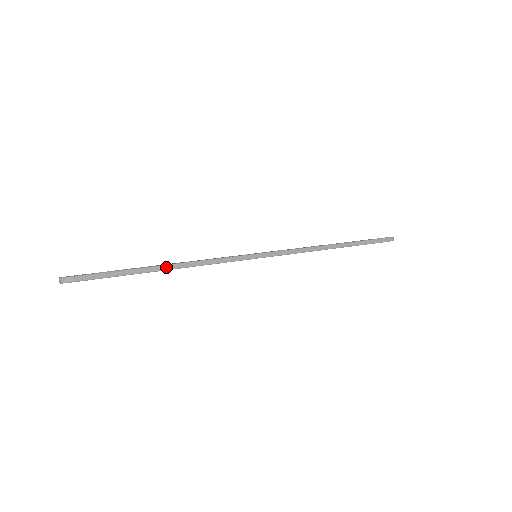
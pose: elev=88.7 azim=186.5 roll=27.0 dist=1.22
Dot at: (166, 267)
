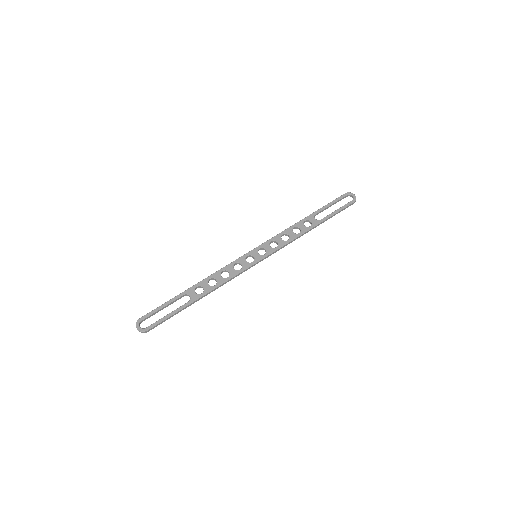
Dot at: (201, 298)
